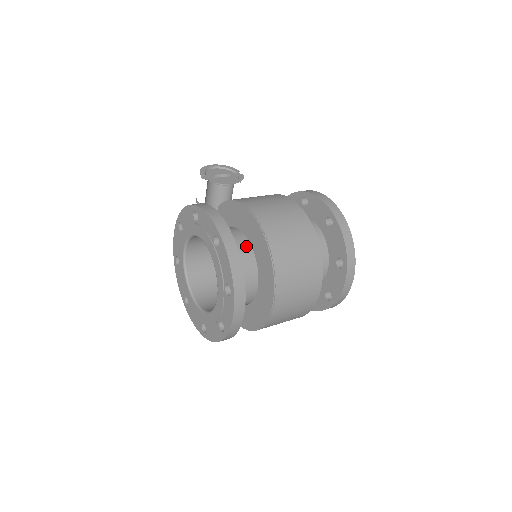
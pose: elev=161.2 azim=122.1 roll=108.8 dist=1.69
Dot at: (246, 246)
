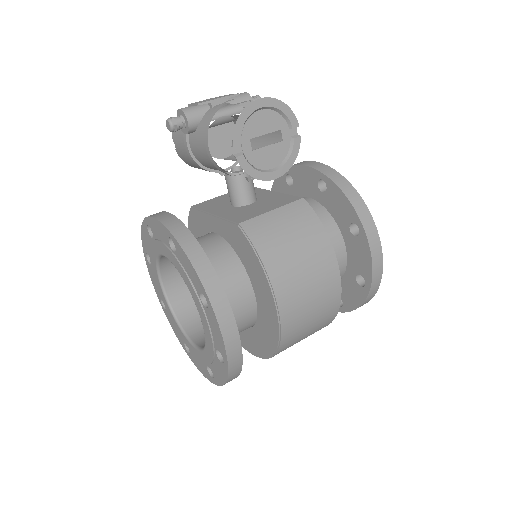
Dot at: (251, 317)
